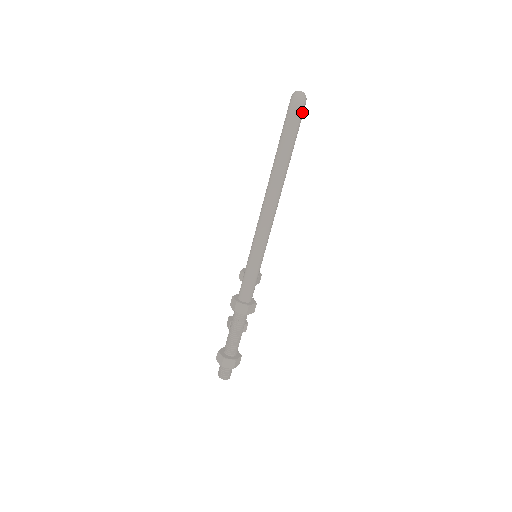
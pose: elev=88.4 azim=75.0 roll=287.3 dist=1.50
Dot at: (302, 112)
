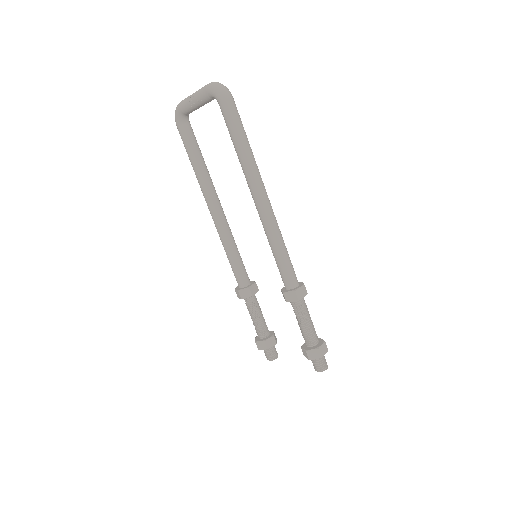
Dot at: (231, 95)
